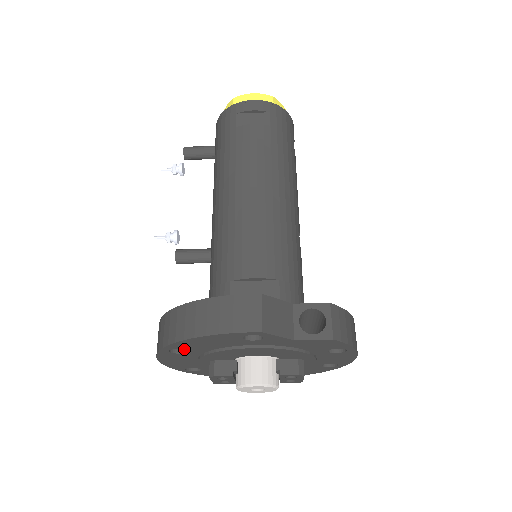
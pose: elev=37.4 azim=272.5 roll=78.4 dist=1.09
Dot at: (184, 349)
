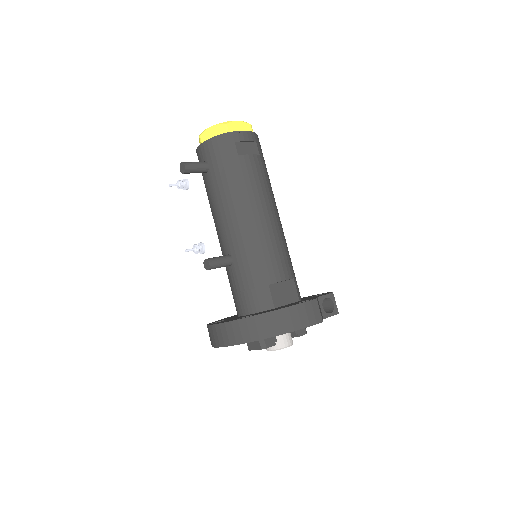
Dot at: occluded
